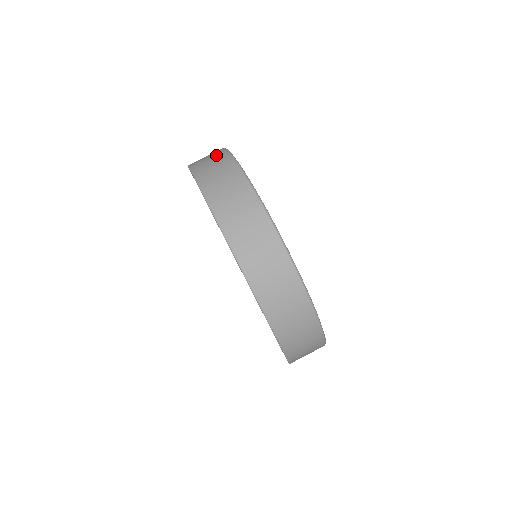
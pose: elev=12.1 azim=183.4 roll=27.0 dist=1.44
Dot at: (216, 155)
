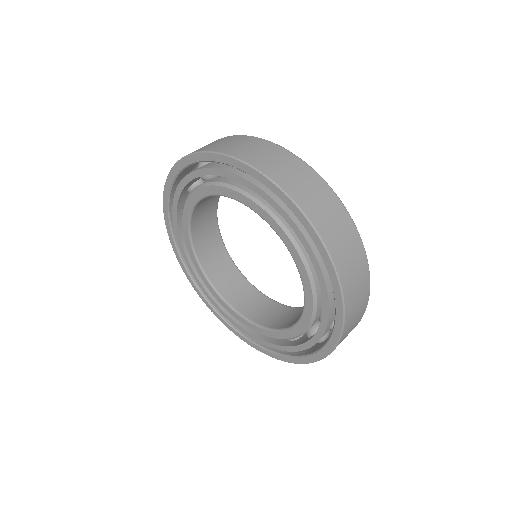
Dot at: (304, 173)
